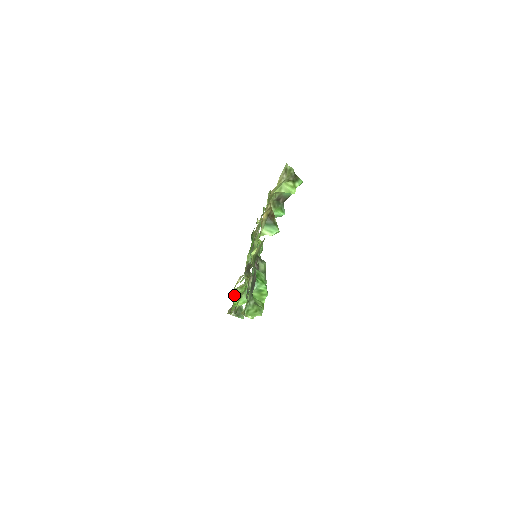
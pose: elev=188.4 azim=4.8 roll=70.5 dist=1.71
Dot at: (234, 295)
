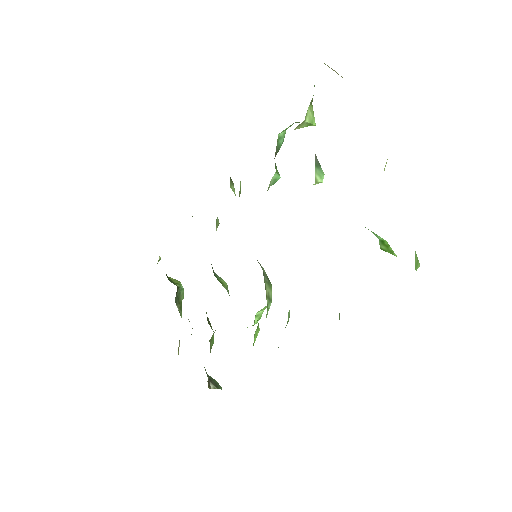
Dot at: occluded
